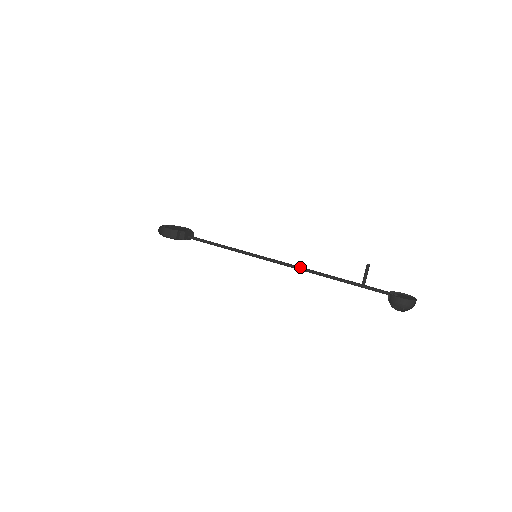
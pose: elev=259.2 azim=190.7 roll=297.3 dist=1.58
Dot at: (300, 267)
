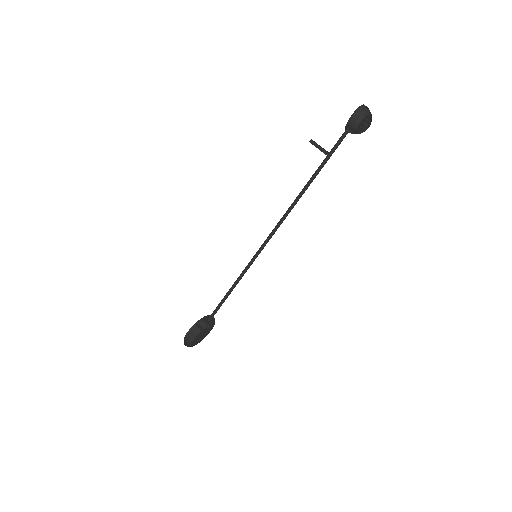
Dot at: (285, 213)
